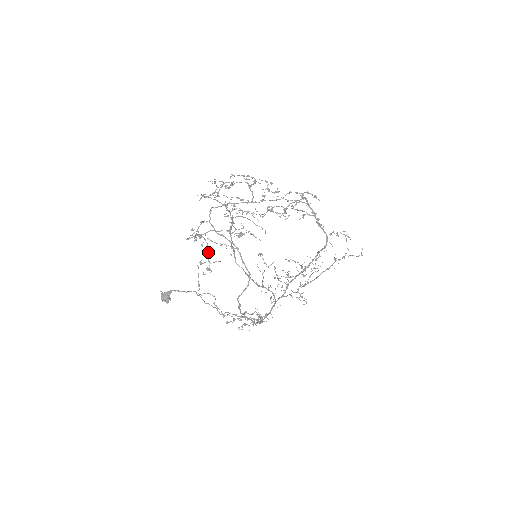
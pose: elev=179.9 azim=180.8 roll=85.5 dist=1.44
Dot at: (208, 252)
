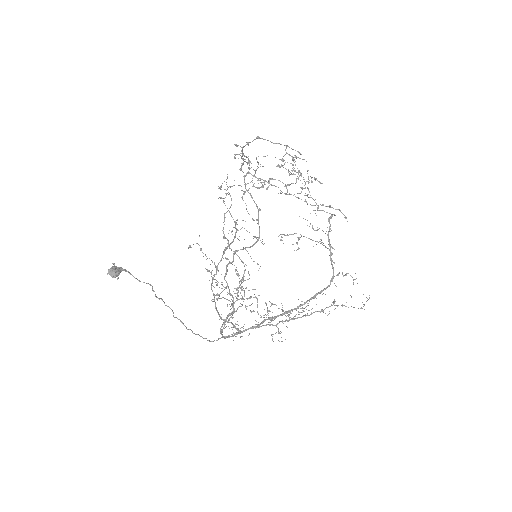
Dot at: occluded
